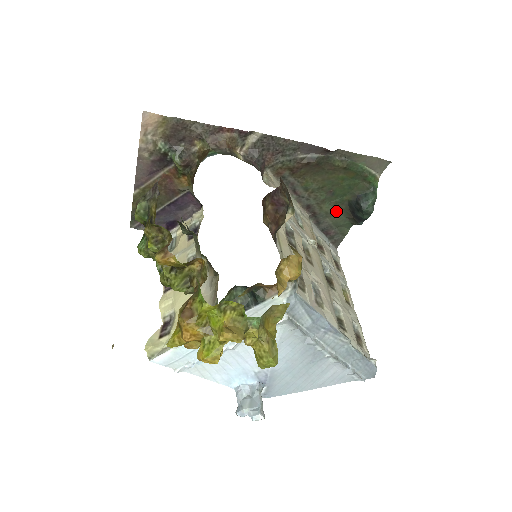
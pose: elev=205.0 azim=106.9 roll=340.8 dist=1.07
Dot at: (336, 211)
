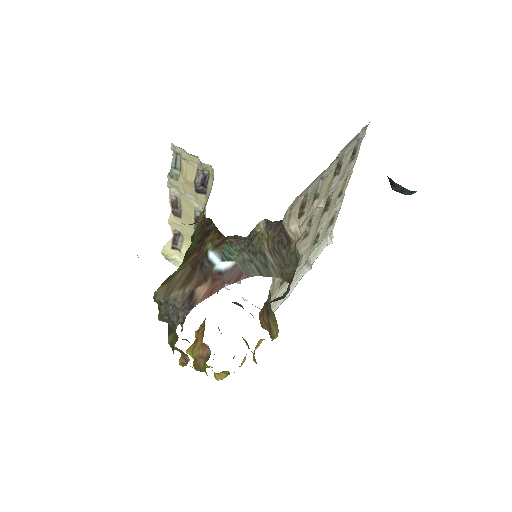
Dot at: occluded
